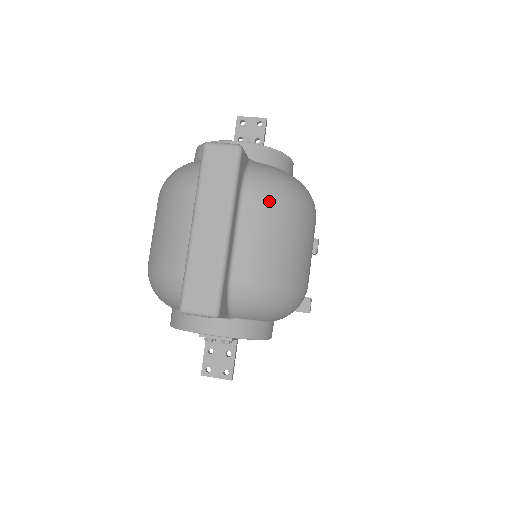
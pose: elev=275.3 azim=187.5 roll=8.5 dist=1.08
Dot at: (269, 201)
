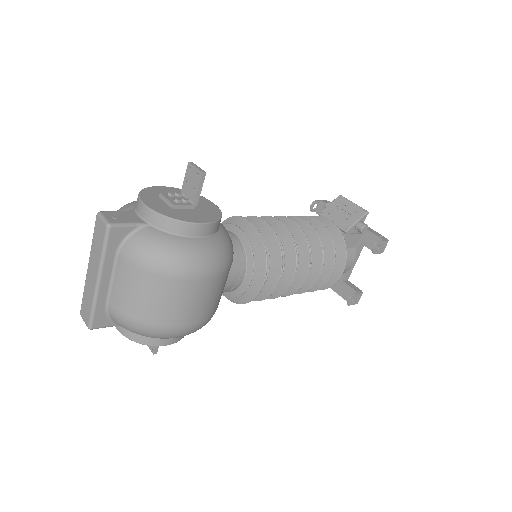
Dot at: (134, 267)
